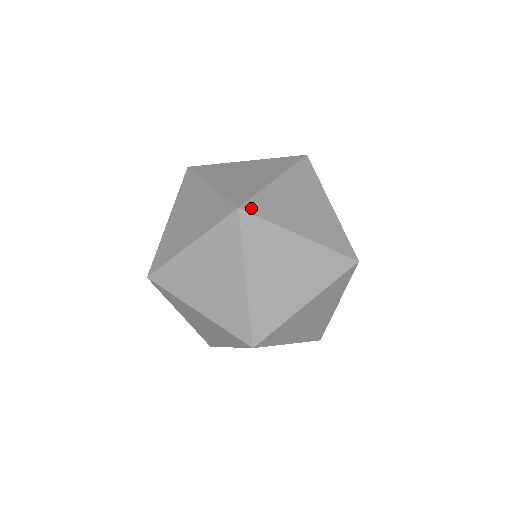
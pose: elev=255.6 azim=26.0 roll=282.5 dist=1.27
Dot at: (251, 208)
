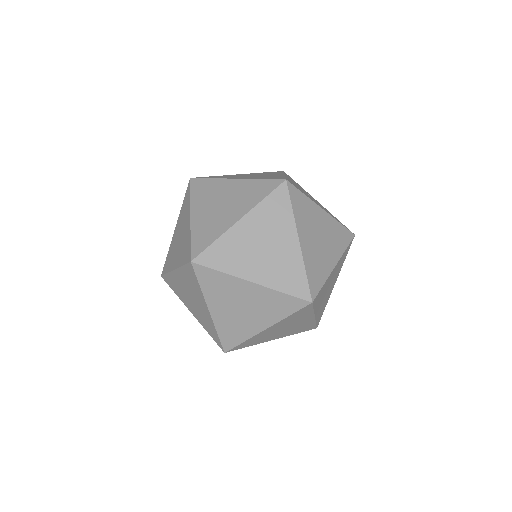
Dot at: (316, 300)
